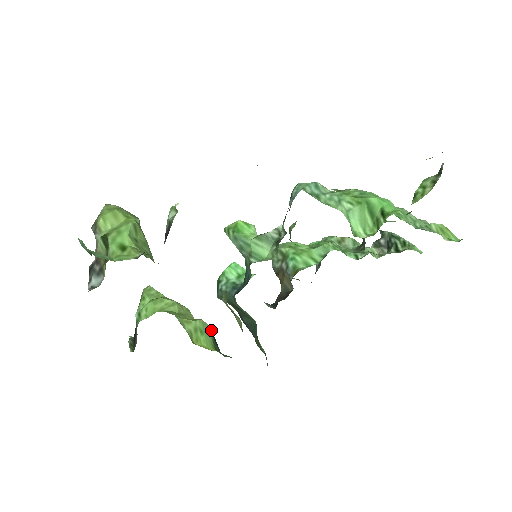
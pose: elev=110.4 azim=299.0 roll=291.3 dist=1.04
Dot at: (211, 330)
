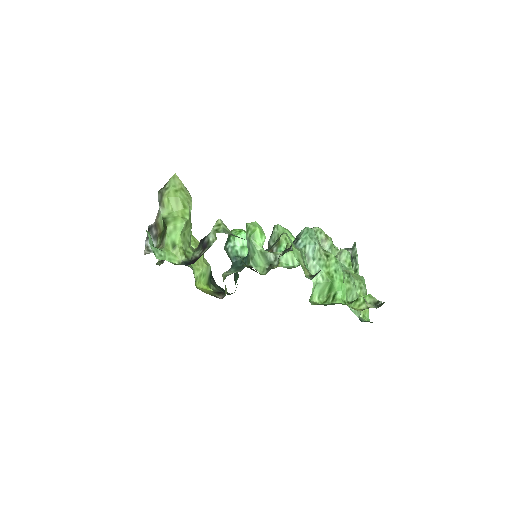
Dot at: occluded
